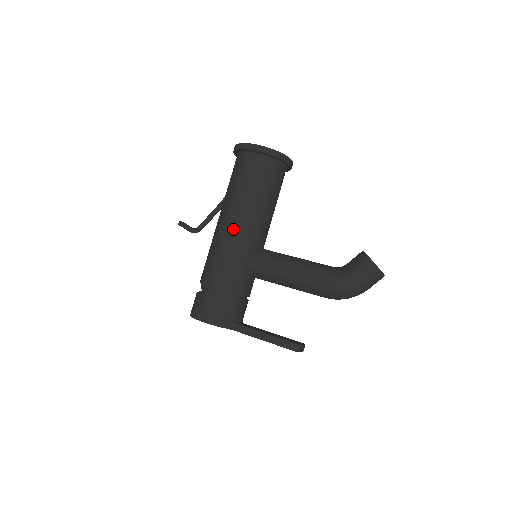
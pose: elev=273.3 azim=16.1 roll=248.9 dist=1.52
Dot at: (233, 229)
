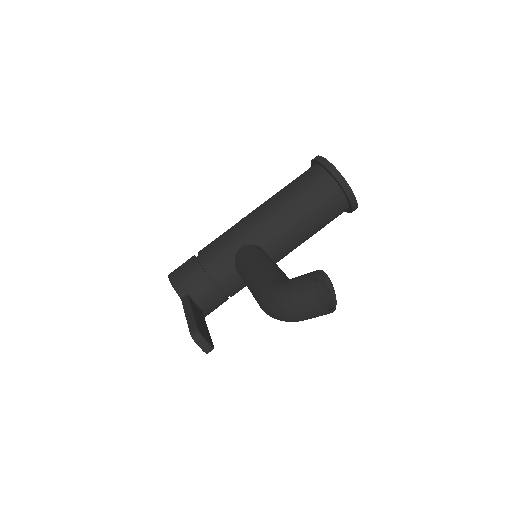
Dot at: (250, 216)
